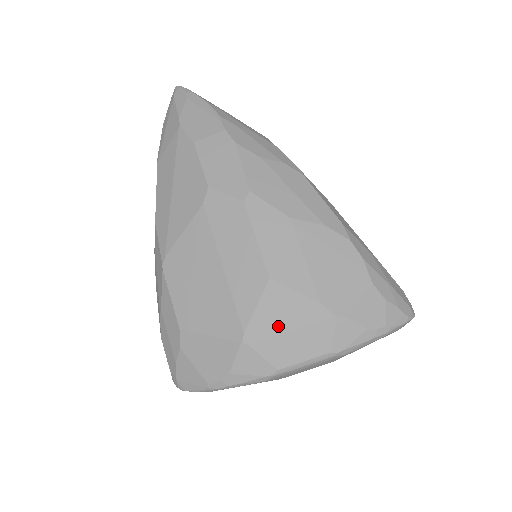
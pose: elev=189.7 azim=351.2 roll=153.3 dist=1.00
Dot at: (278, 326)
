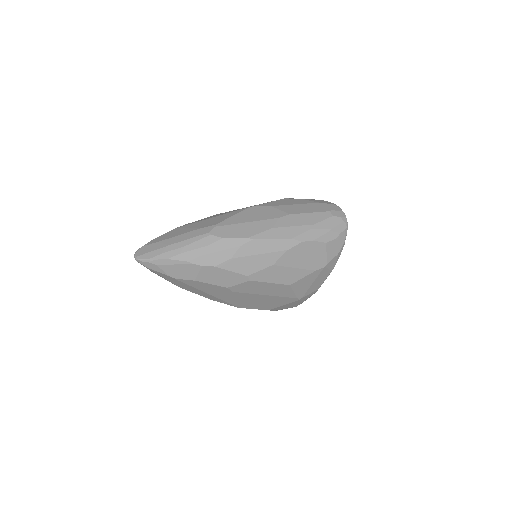
Dot at: (307, 287)
